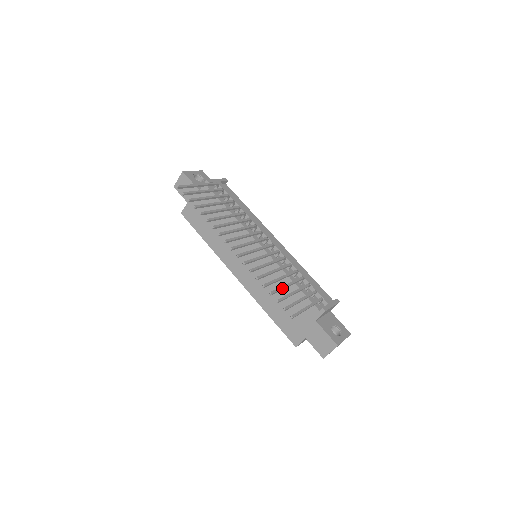
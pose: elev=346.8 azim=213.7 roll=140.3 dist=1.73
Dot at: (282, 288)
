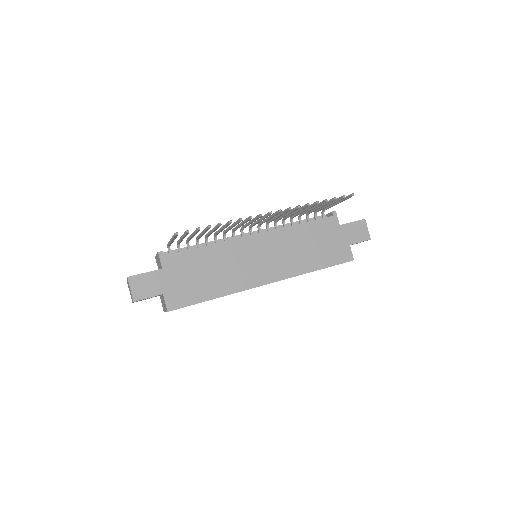
Dot at: (318, 204)
